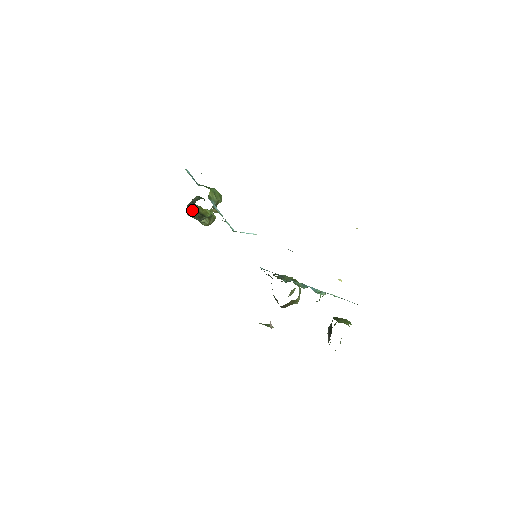
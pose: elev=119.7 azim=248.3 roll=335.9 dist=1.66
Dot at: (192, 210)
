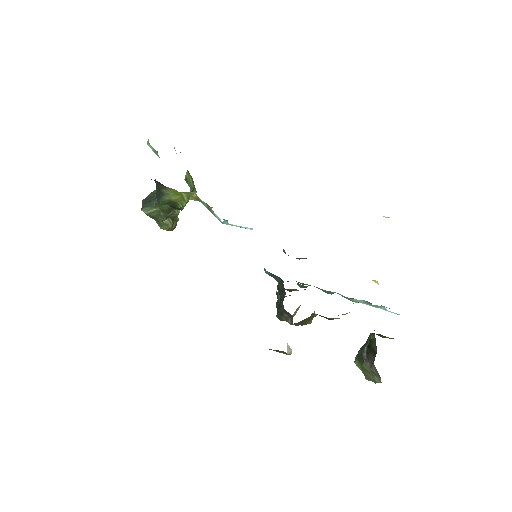
Dot at: (153, 203)
